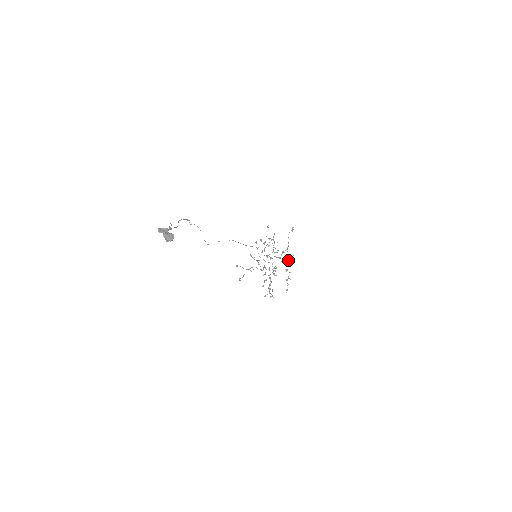
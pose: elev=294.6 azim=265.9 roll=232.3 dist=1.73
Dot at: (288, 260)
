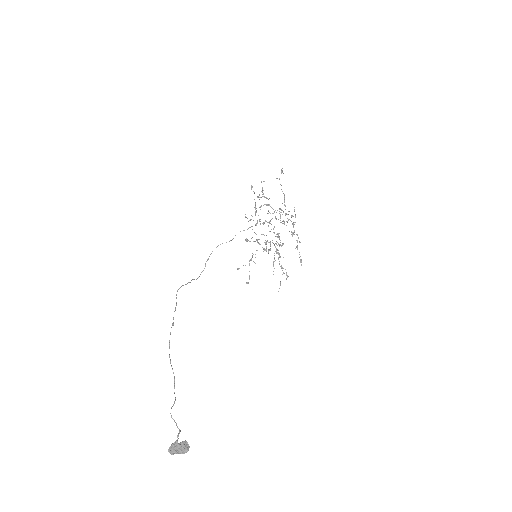
Dot at: (290, 220)
